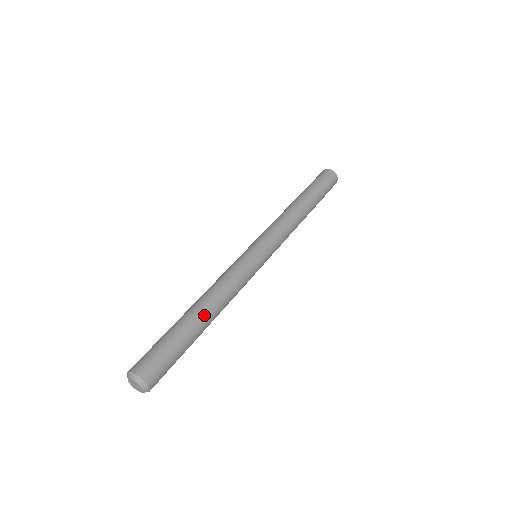
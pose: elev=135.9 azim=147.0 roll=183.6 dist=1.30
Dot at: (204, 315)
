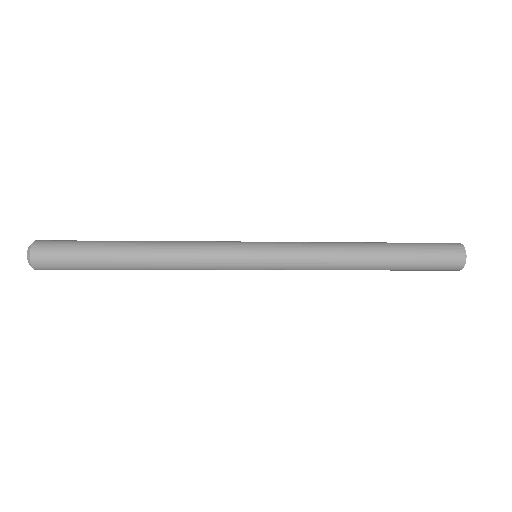
Dot at: (133, 249)
